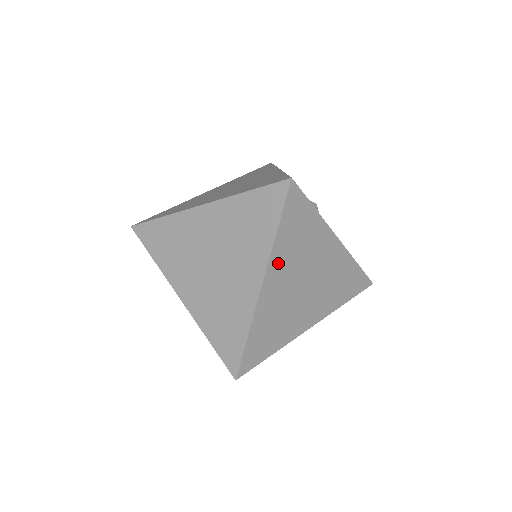
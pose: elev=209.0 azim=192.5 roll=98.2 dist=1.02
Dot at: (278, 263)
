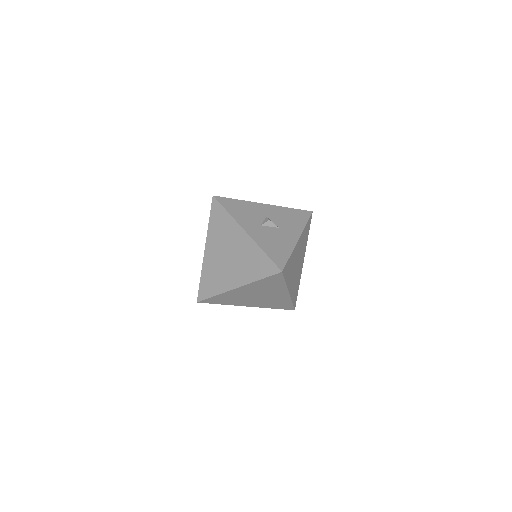
Dot at: (290, 282)
